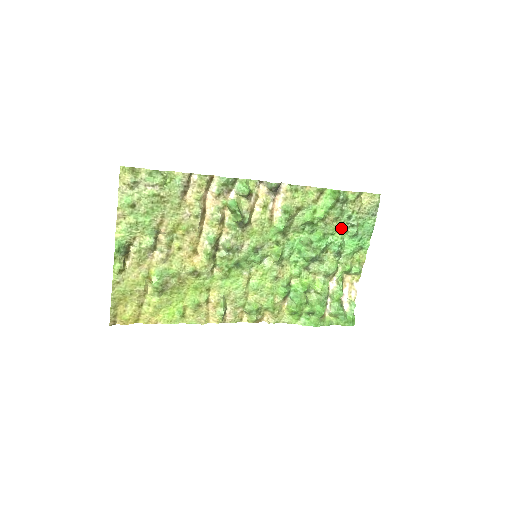
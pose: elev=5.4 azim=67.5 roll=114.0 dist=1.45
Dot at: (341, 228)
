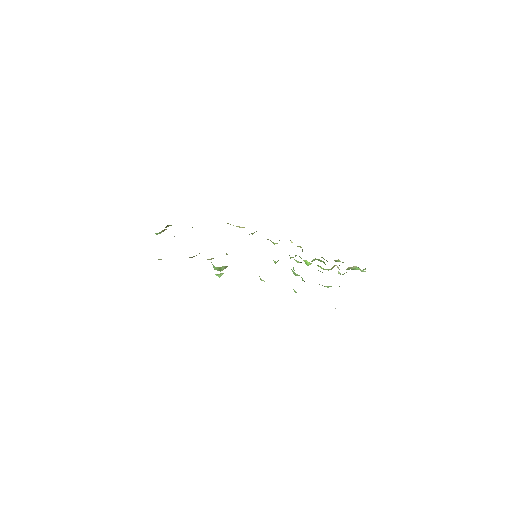
Dot at: occluded
